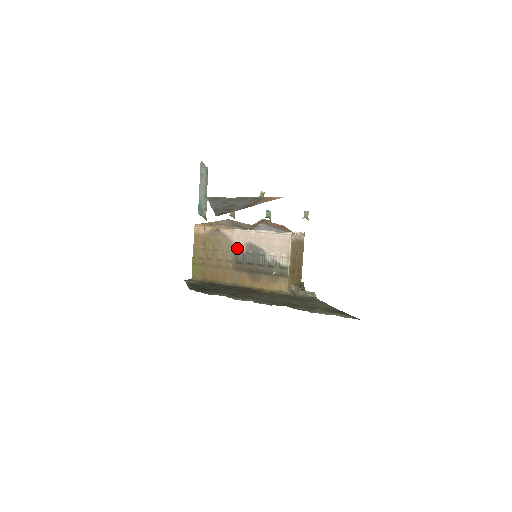
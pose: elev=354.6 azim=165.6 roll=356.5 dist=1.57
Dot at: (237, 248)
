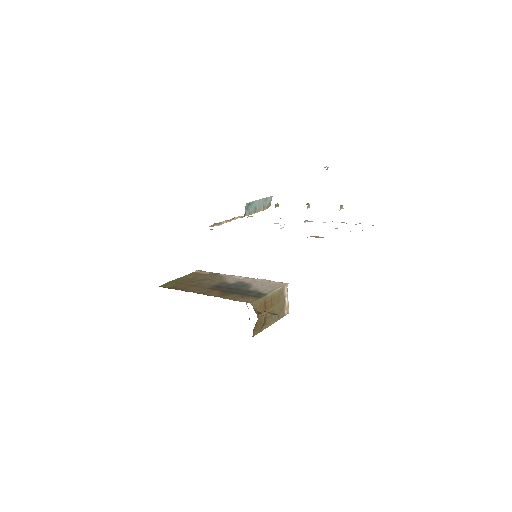
Dot at: (226, 282)
